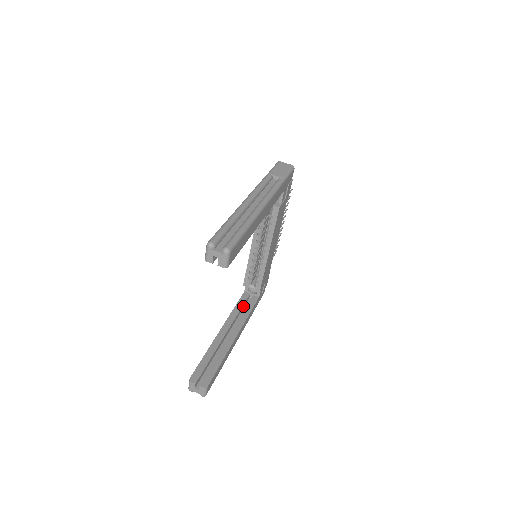
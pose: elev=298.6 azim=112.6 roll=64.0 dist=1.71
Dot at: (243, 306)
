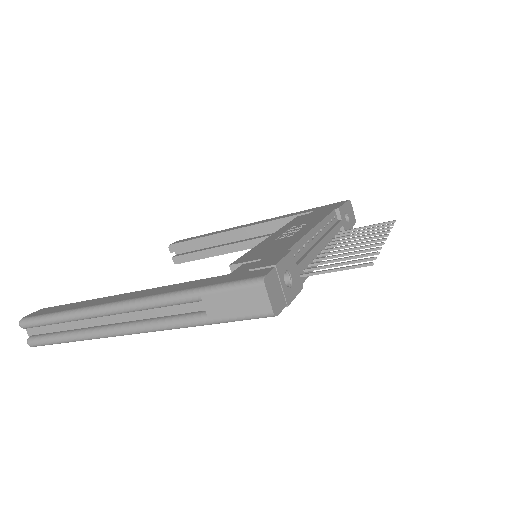
Dot at: occluded
